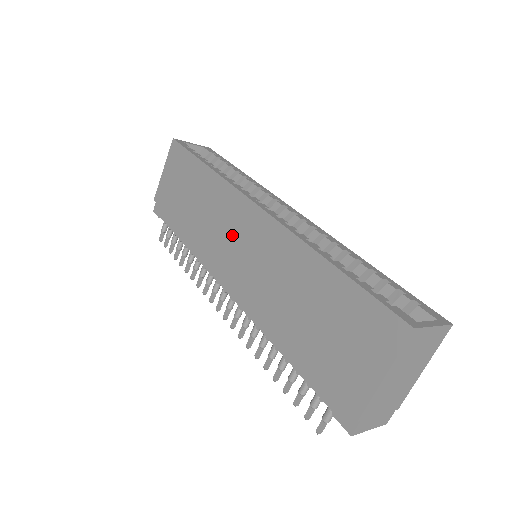
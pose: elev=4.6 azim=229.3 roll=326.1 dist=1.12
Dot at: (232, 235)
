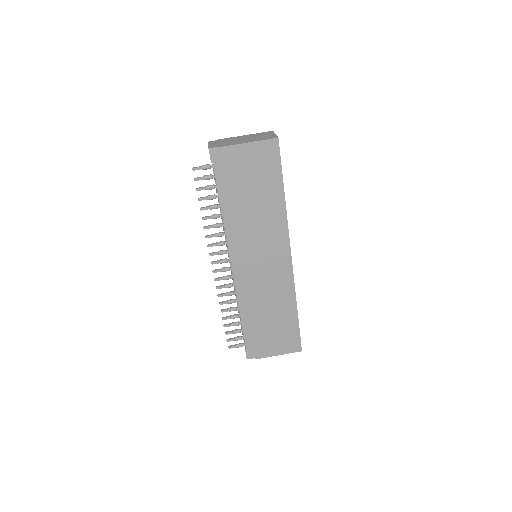
Dot at: (264, 252)
